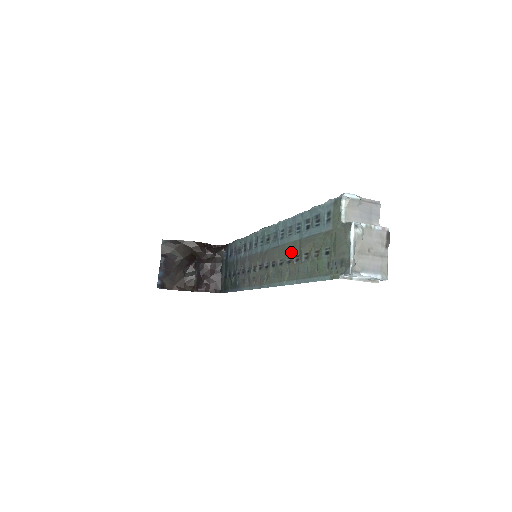
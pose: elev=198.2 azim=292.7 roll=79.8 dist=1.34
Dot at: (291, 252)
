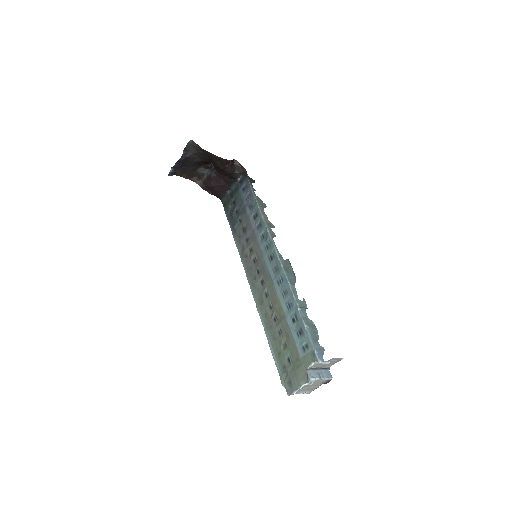
Dot at: (275, 307)
